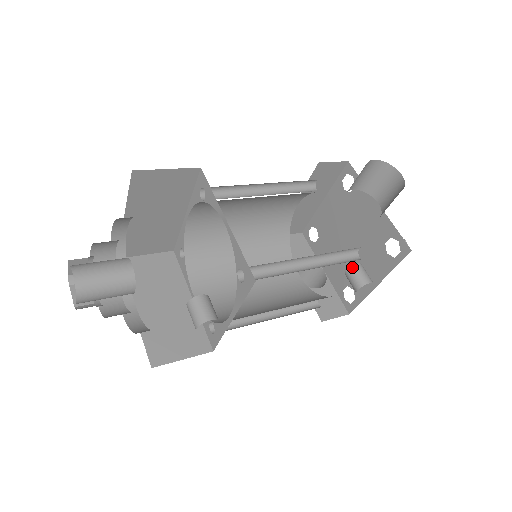
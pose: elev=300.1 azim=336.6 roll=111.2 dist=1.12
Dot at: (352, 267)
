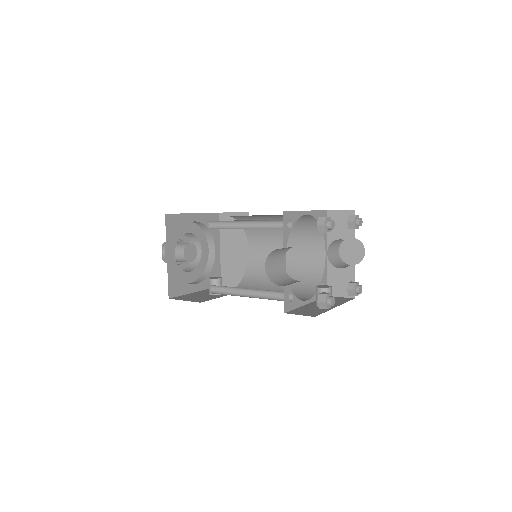
Dot at: (316, 288)
